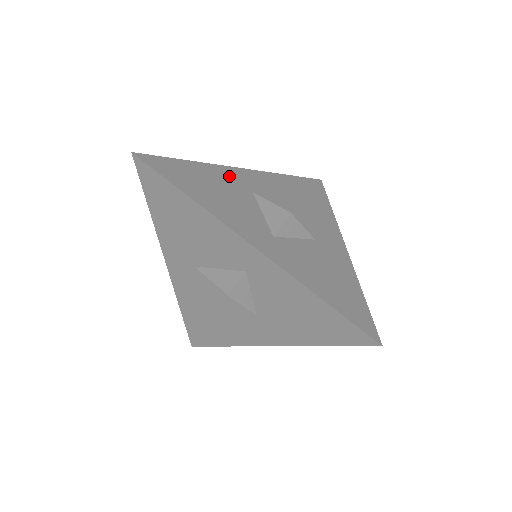
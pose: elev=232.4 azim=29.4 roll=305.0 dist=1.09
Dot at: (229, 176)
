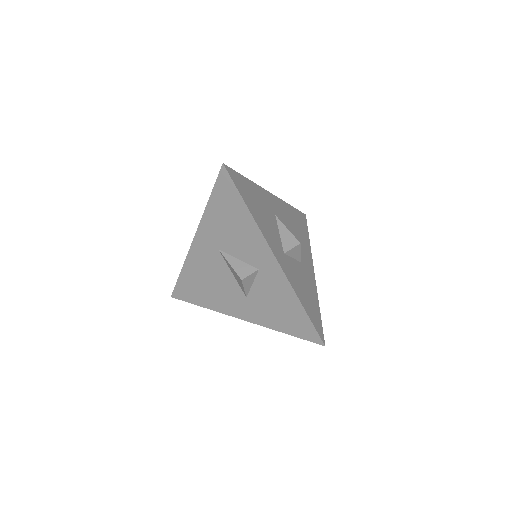
Dot at: (265, 198)
